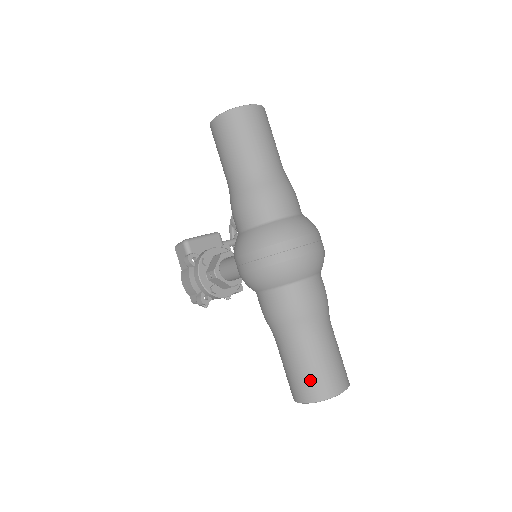
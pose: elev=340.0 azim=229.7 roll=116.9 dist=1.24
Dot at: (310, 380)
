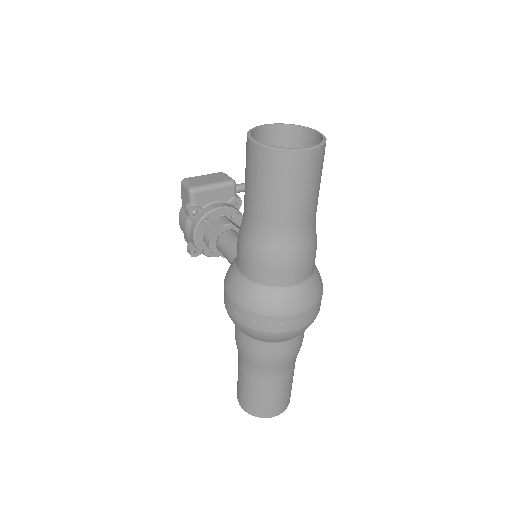
Dot at: (253, 402)
